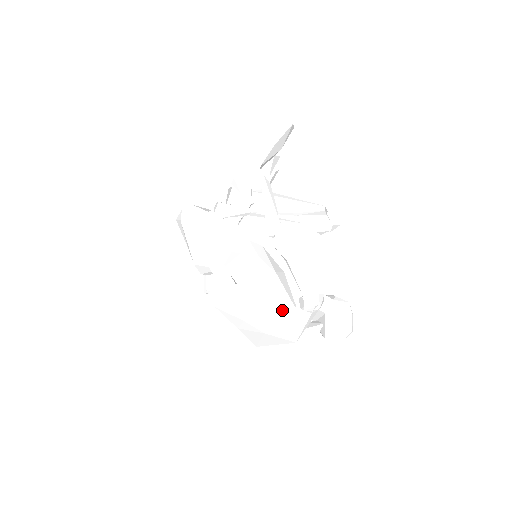
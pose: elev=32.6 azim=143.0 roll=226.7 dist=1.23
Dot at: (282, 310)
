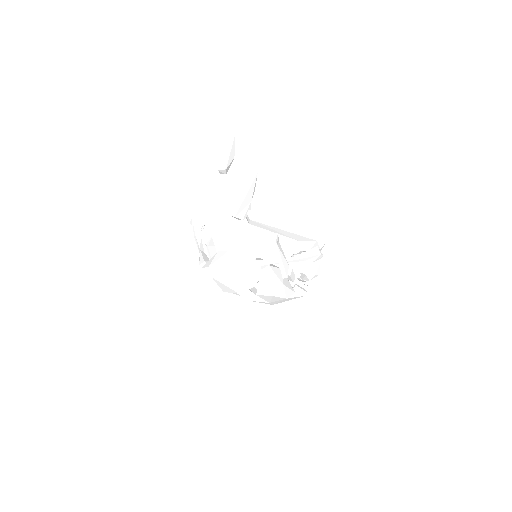
Dot at: (288, 299)
